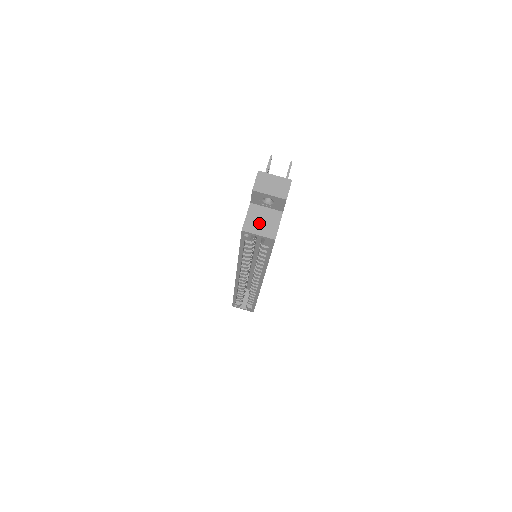
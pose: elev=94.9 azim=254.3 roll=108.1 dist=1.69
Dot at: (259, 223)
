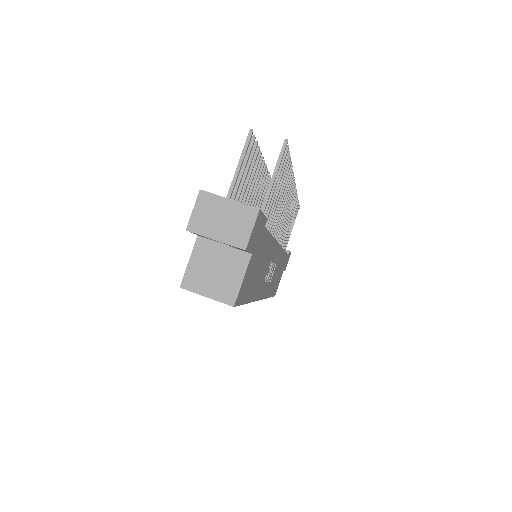
Dot at: (209, 275)
